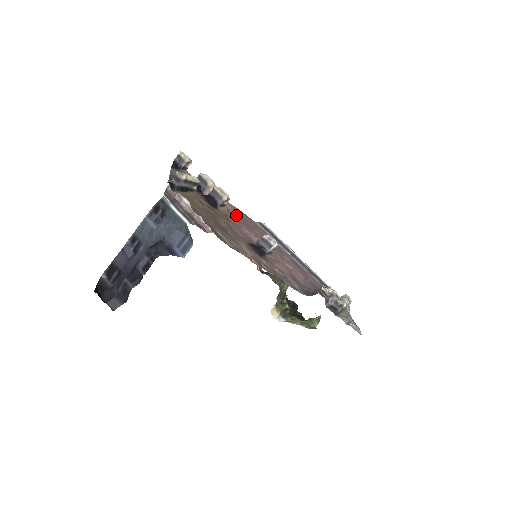
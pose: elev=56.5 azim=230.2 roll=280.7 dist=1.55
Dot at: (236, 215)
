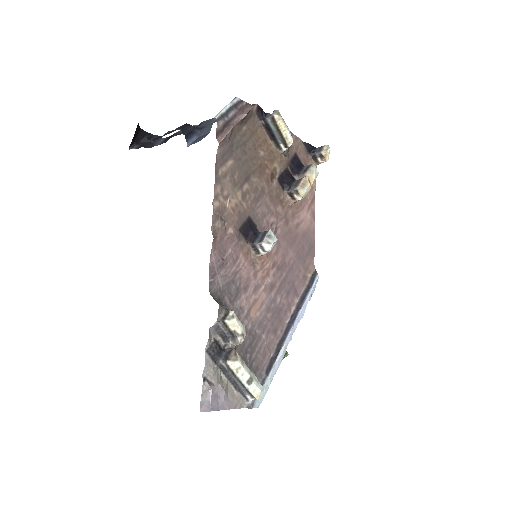
Dot at: (297, 225)
